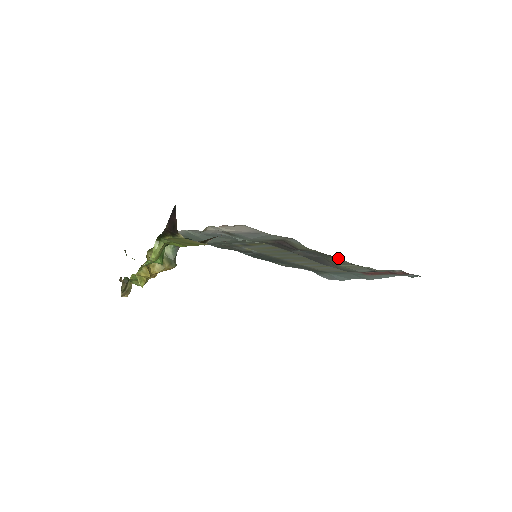
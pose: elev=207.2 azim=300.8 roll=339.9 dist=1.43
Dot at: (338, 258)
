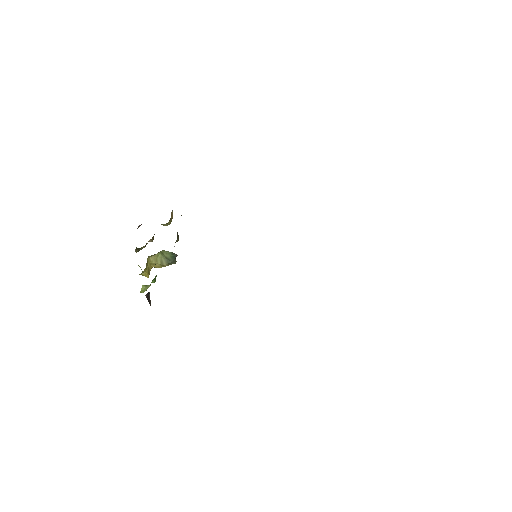
Dot at: occluded
